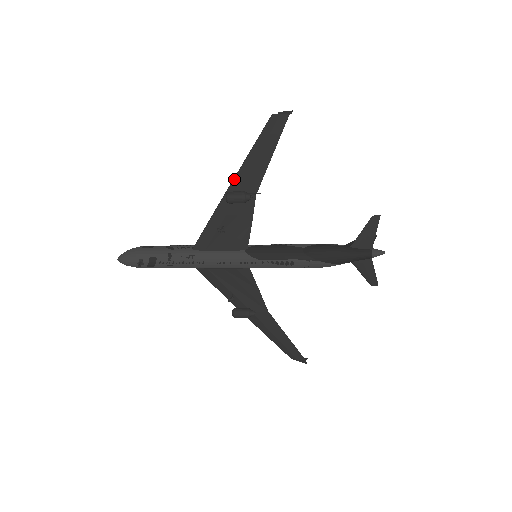
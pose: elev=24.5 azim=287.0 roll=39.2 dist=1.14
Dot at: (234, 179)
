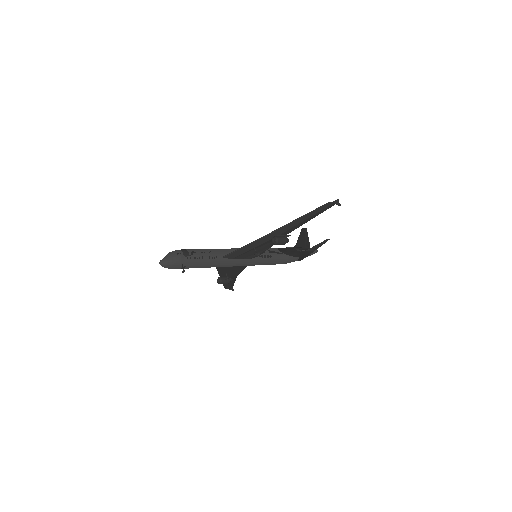
Dot at: (282, 228)
